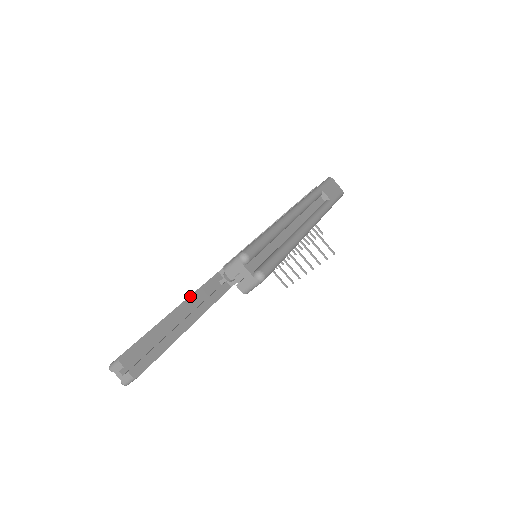
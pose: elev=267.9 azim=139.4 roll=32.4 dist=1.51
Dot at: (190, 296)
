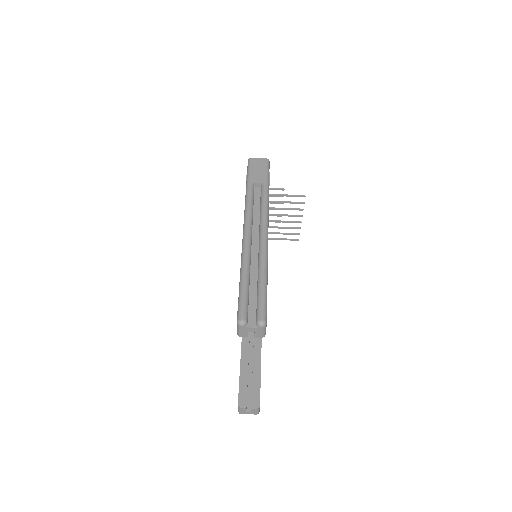
Dot at: occluded
